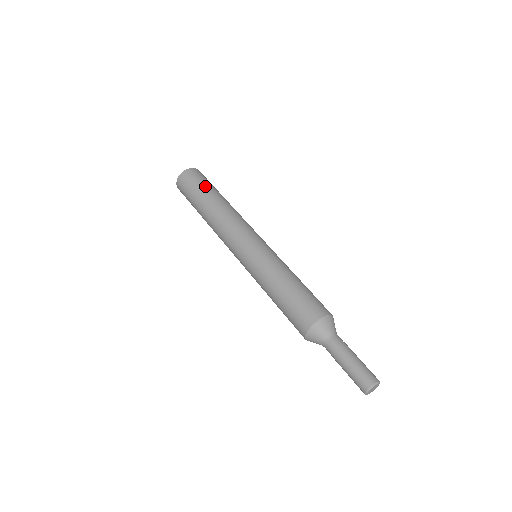
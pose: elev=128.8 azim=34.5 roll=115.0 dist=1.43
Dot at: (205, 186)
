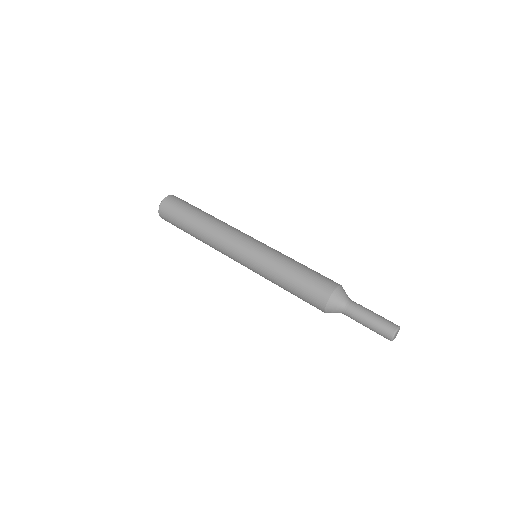
Dot at: (186, 209)
